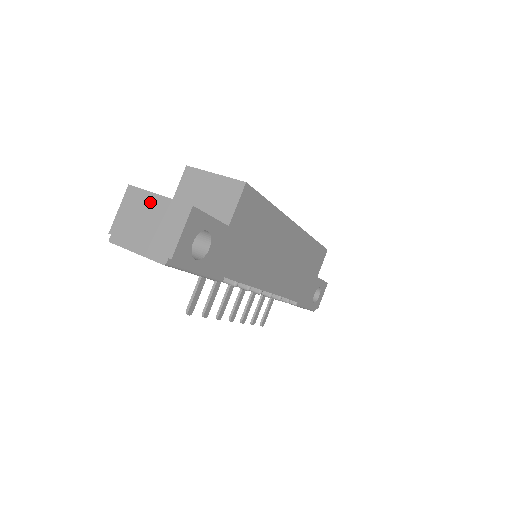
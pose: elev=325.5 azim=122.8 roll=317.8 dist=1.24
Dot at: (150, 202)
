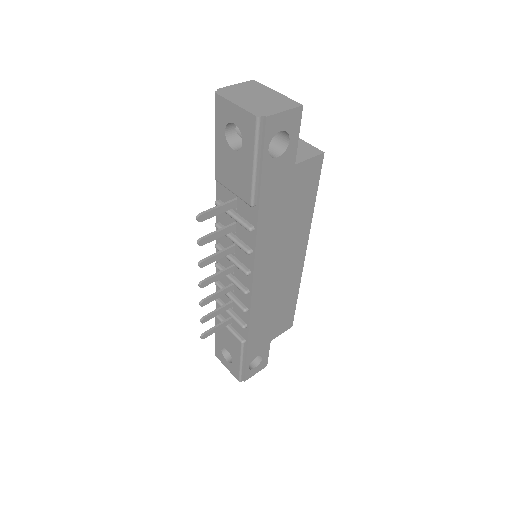
Dot at: (267, 91)
